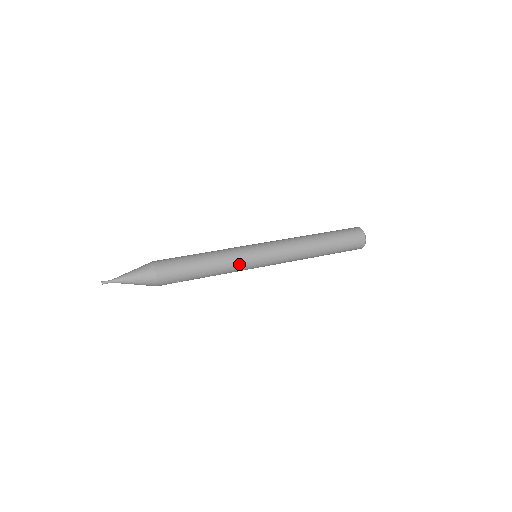
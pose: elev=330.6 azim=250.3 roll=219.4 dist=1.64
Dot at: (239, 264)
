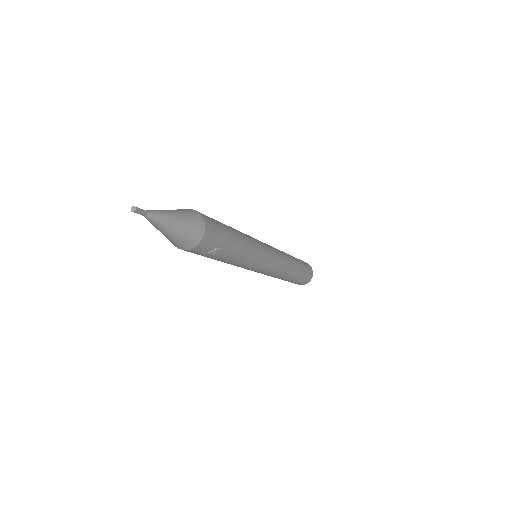
Dot at: (259, 249)
